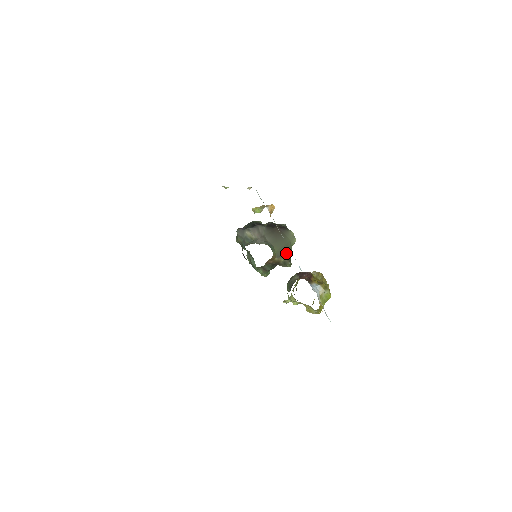
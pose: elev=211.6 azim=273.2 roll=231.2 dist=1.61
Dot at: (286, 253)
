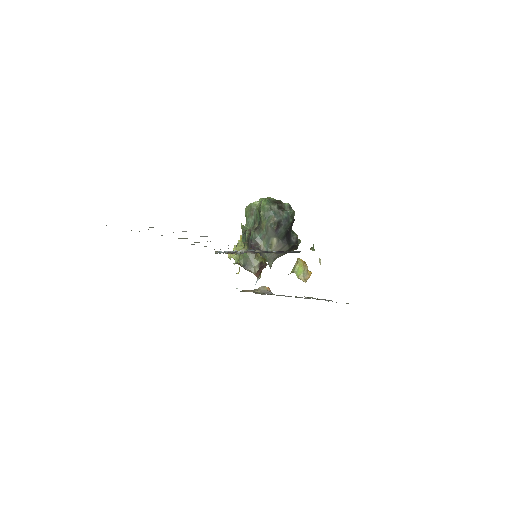
Dot at: occluded
